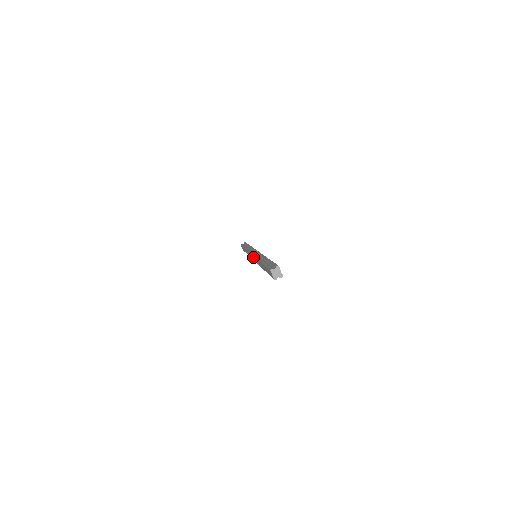
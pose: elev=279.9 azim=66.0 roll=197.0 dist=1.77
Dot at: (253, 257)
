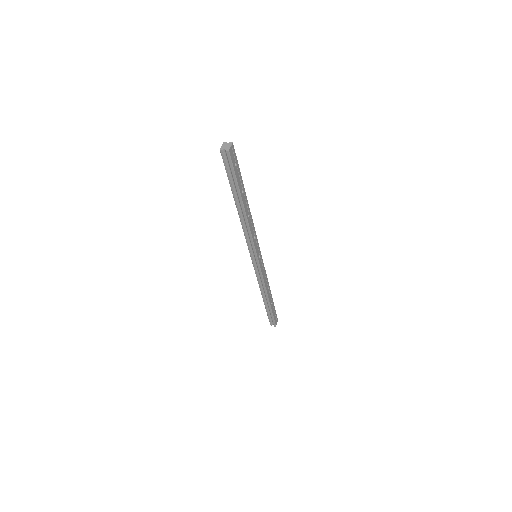
Dot at: occluded
